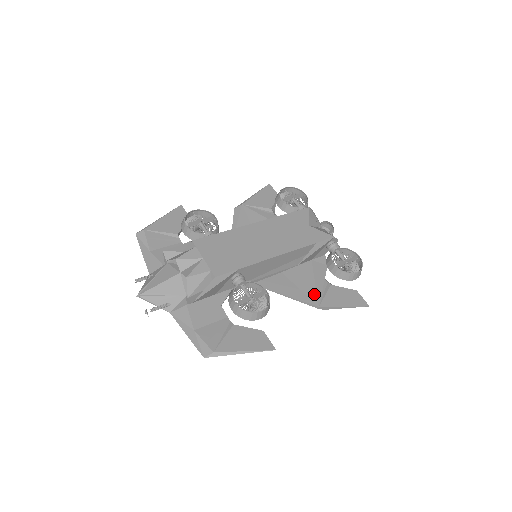
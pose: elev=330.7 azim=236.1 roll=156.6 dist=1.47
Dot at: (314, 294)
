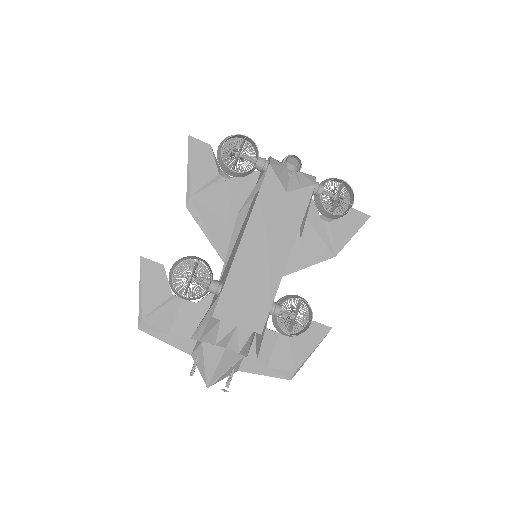
Dot at: (324, 247)
